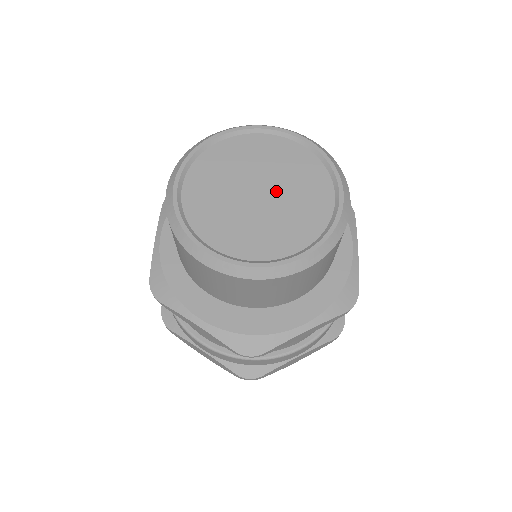
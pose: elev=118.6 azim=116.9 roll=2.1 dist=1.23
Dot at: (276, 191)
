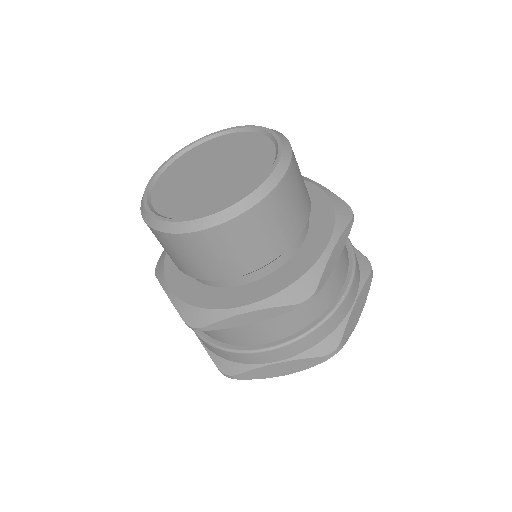
Dot at: (223, 163)
